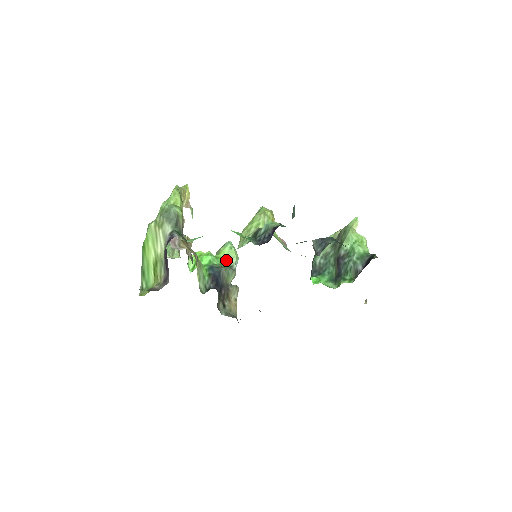
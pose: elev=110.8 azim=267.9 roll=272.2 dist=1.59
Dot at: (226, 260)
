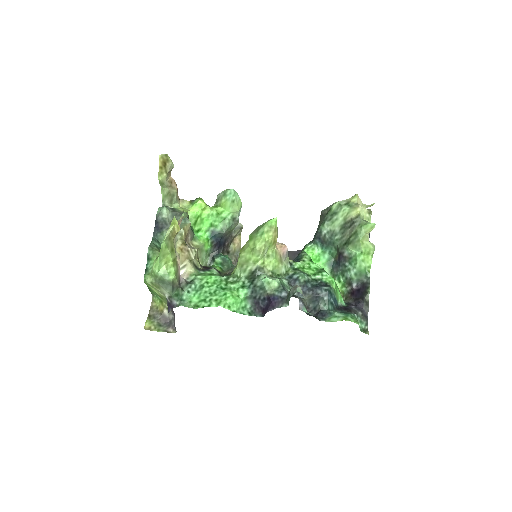
Dot at: (228, 214)
